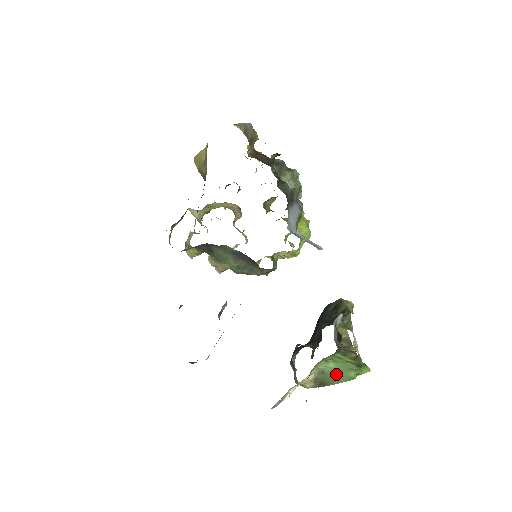
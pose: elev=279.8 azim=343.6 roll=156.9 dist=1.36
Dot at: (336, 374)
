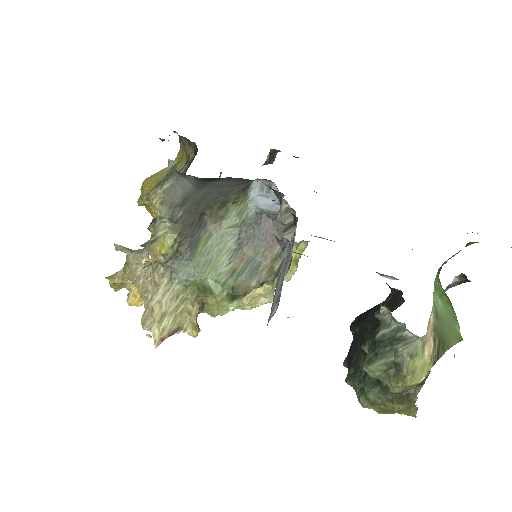
Dot at: (447, 323)
